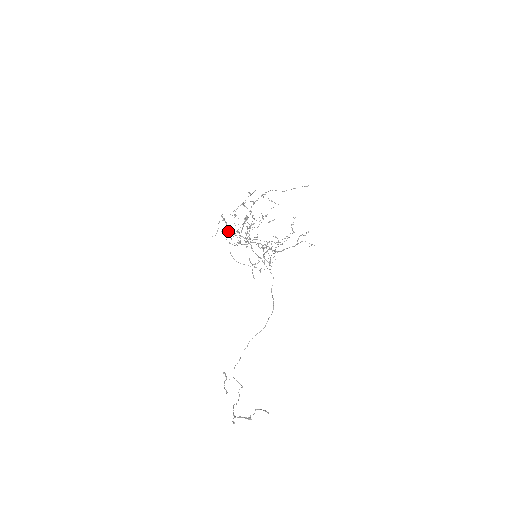
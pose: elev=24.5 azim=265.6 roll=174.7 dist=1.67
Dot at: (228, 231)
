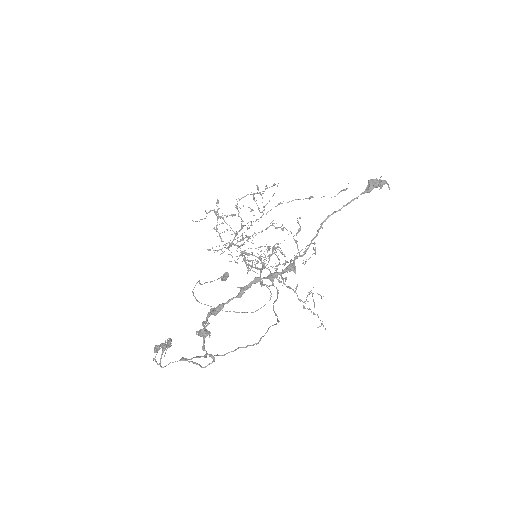
Dot at: (221, 217)
